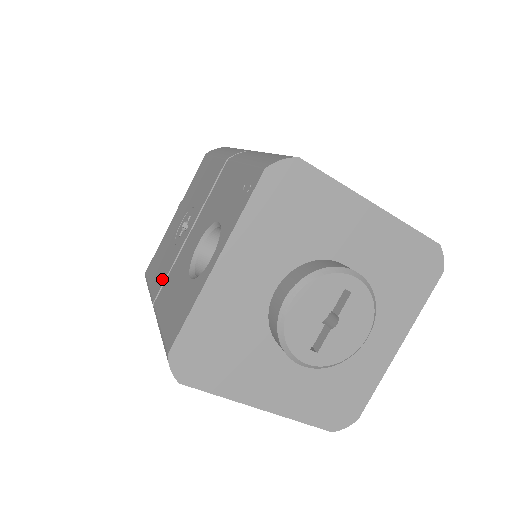
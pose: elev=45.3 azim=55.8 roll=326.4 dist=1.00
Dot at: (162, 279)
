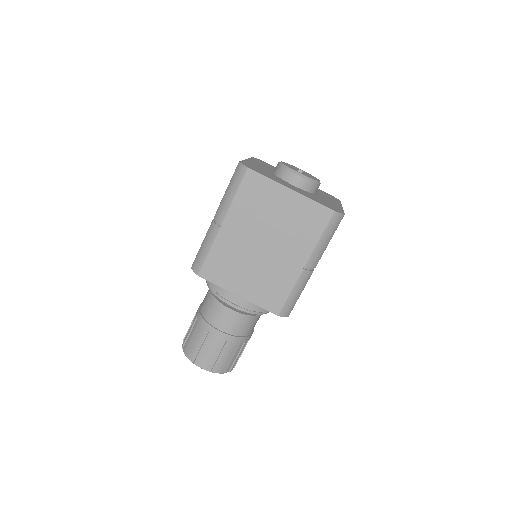
Dot at: occluded
